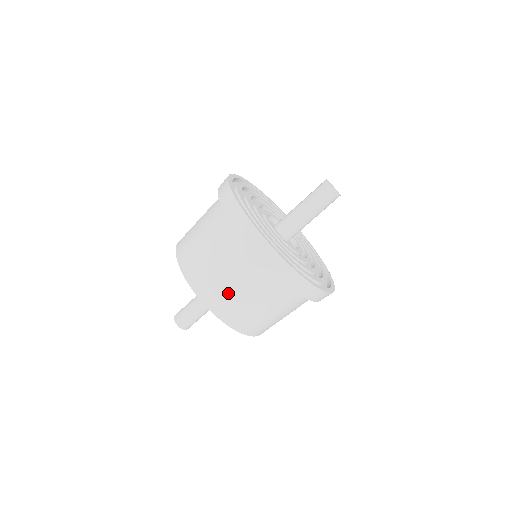
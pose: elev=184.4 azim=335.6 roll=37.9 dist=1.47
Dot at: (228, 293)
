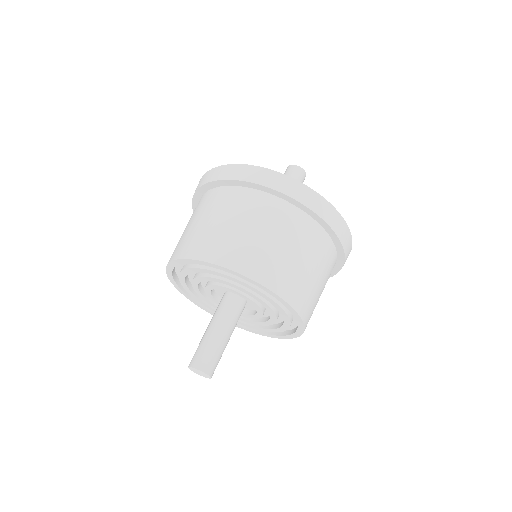
Dot at: (288, 265)
